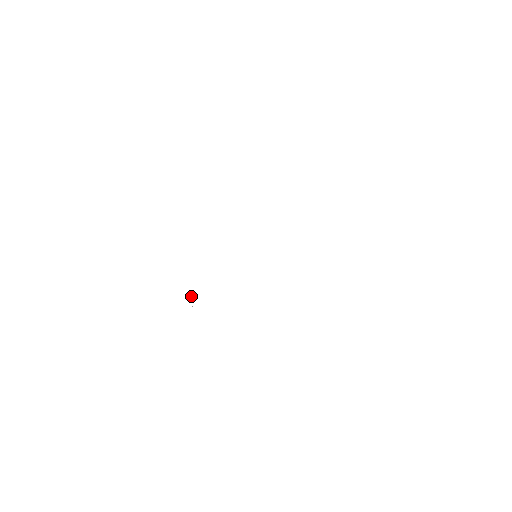
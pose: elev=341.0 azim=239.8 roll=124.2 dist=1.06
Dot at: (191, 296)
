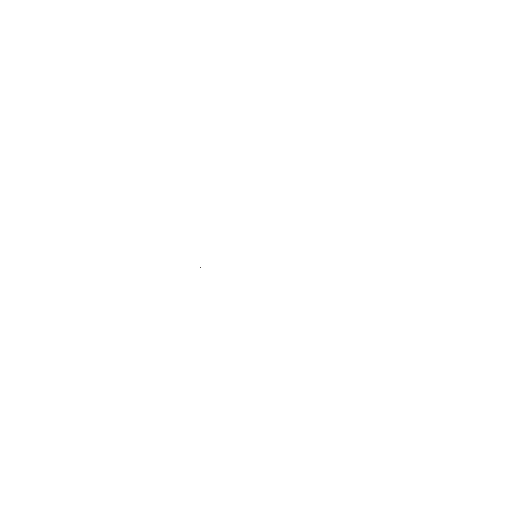
Dot at: occluded
